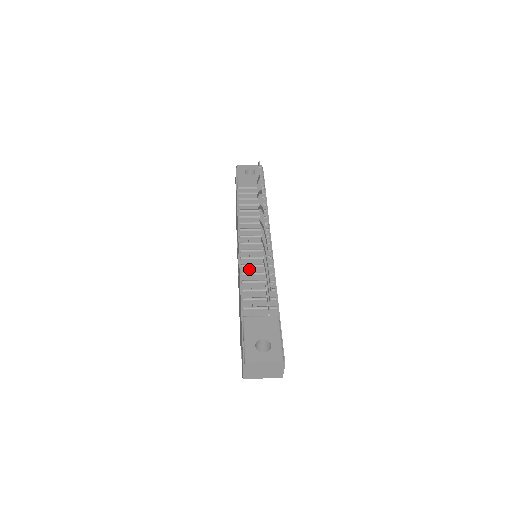
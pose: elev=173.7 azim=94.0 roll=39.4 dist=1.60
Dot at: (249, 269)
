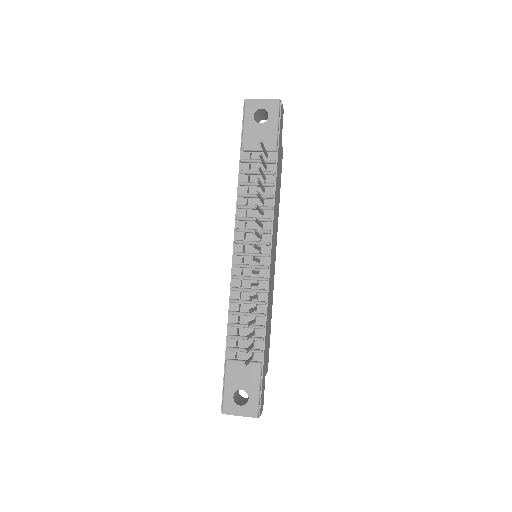
Dot at: (240, 292)
